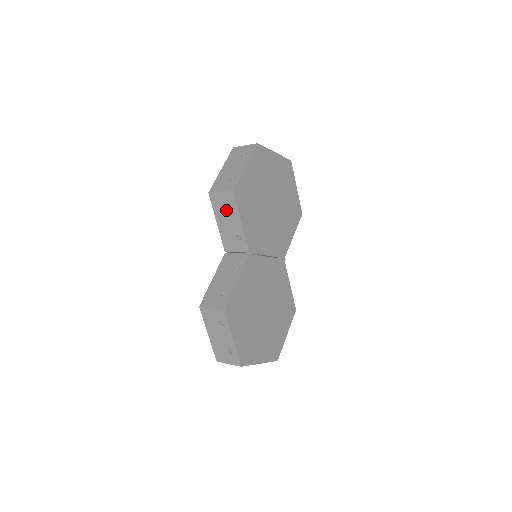
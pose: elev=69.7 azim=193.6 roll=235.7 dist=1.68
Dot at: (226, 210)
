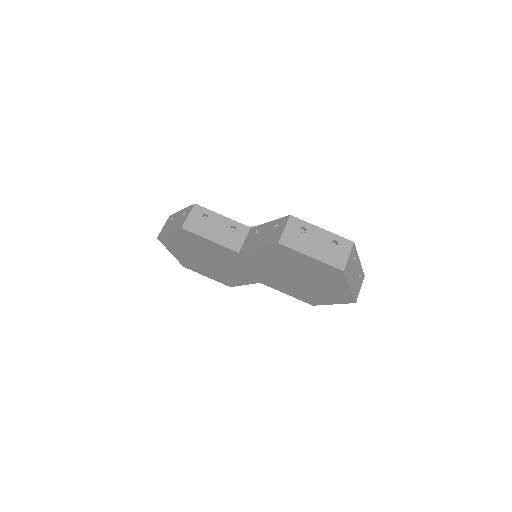
Dot at: (205, 222)
